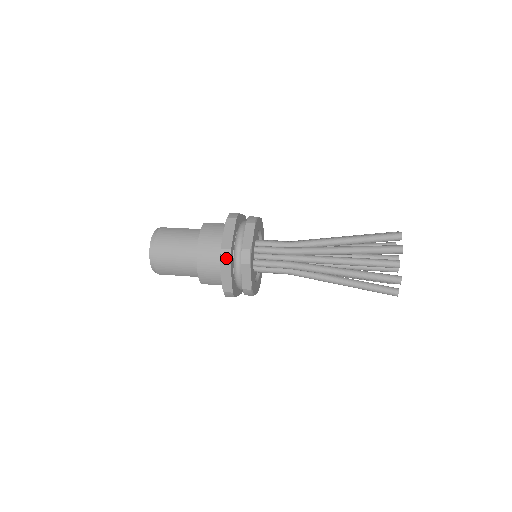
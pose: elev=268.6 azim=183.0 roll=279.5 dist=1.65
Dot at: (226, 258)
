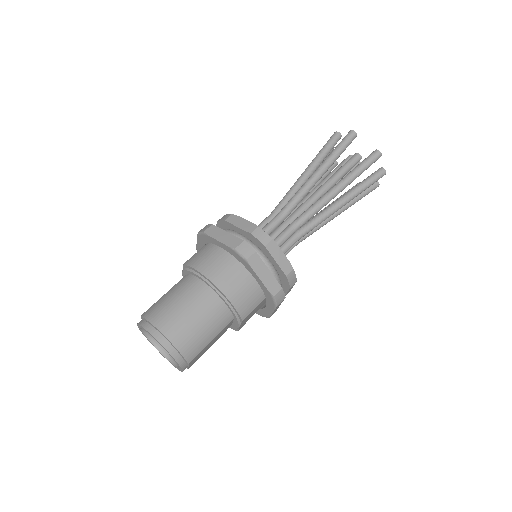
Dot at: (248, 252)
